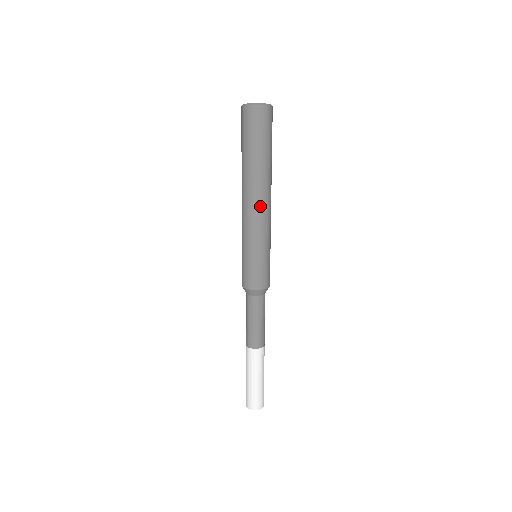
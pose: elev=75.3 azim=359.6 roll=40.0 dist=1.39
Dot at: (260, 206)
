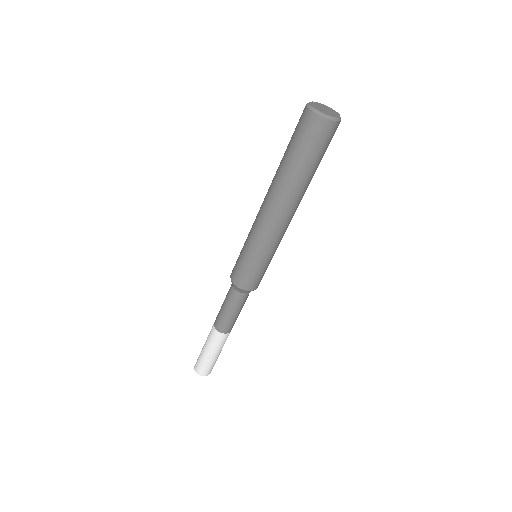
Dot at: (285, 220)
